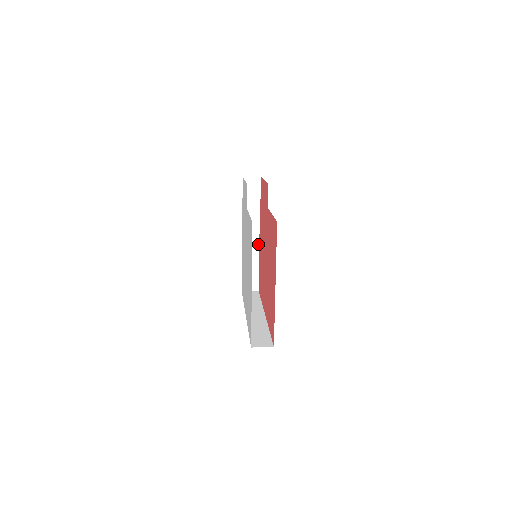
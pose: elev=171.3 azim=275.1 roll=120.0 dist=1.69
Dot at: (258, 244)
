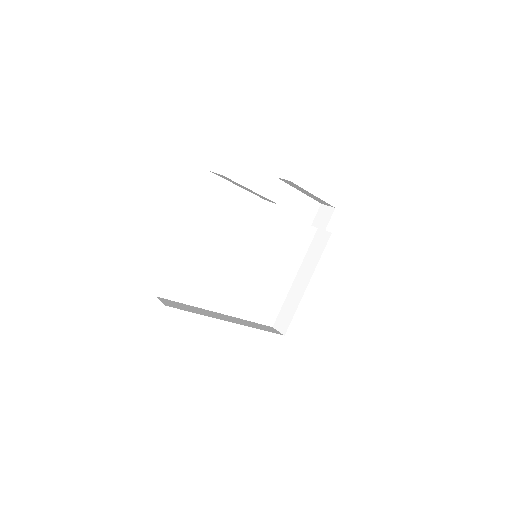
Dot at: (308, 283)
